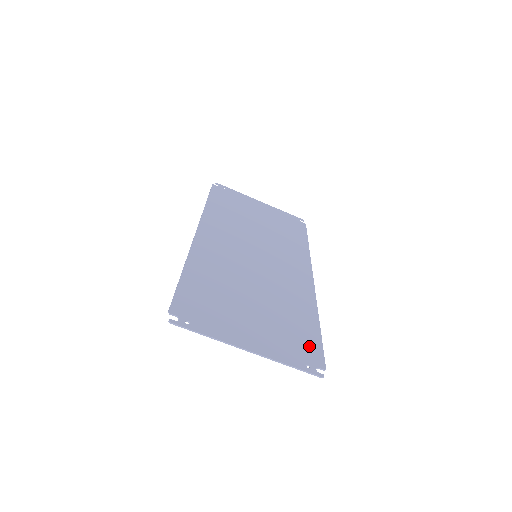
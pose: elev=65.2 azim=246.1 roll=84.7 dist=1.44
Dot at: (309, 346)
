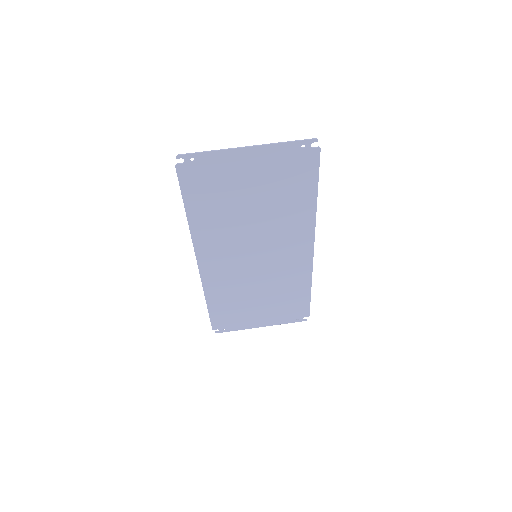
Dot at: (305, 168)
